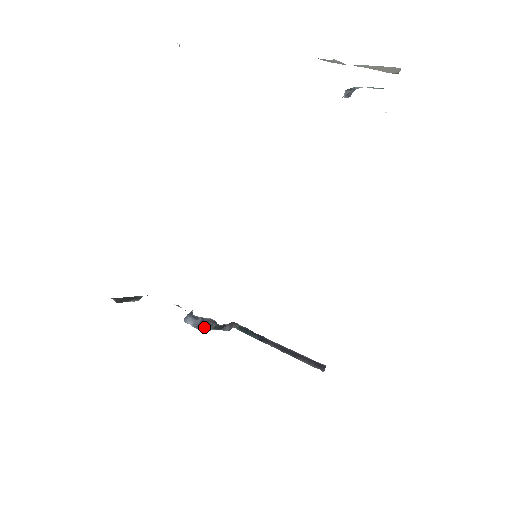
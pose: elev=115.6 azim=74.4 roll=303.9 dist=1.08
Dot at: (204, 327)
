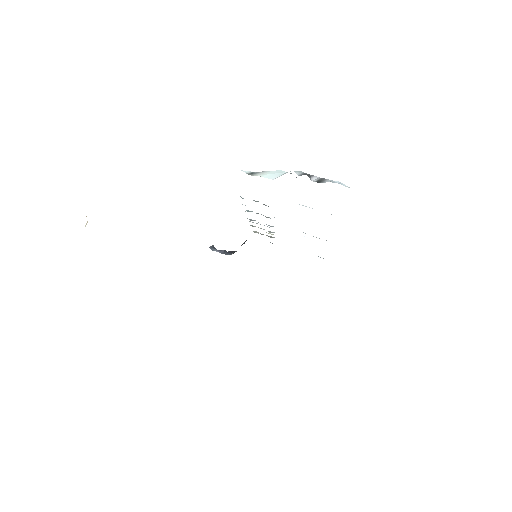
Dot at: occluded
